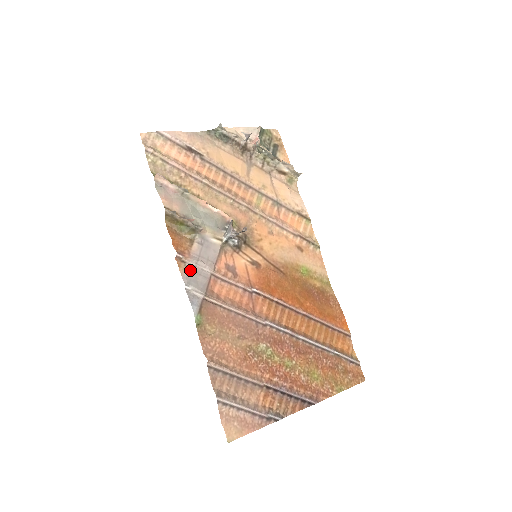
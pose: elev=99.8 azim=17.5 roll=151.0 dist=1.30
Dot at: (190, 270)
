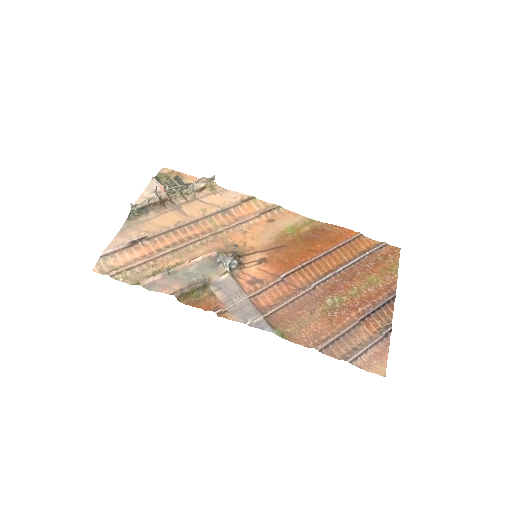
Dot at: (235, 312)
